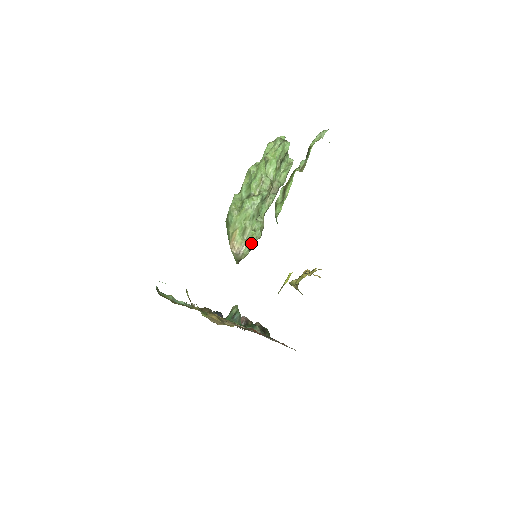
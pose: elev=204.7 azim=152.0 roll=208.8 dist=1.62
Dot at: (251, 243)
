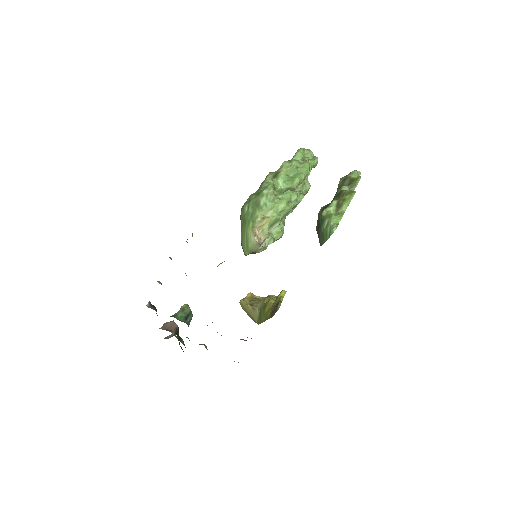
Dot at: (275, 240)
